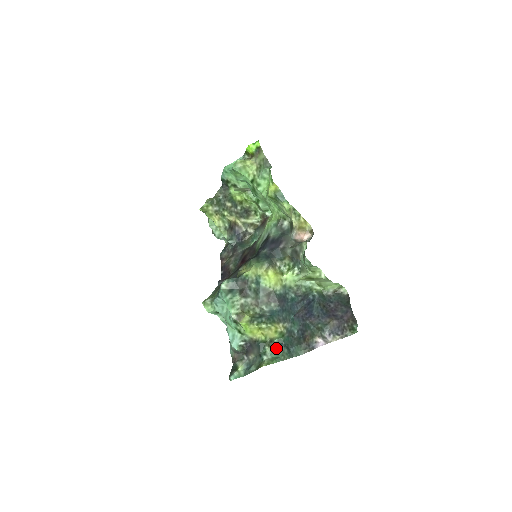
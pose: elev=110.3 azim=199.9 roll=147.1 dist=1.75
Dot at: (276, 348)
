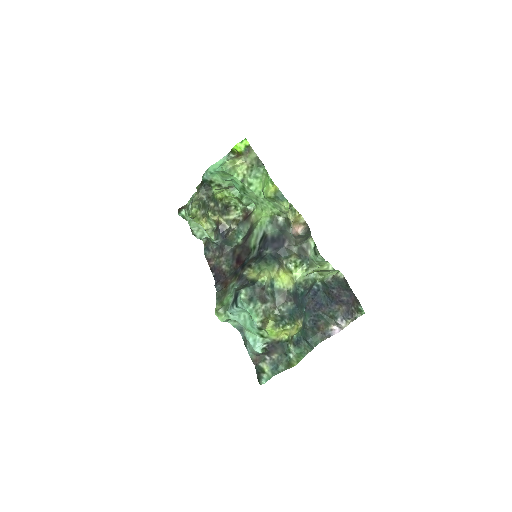
Dot at: (297, 343)
